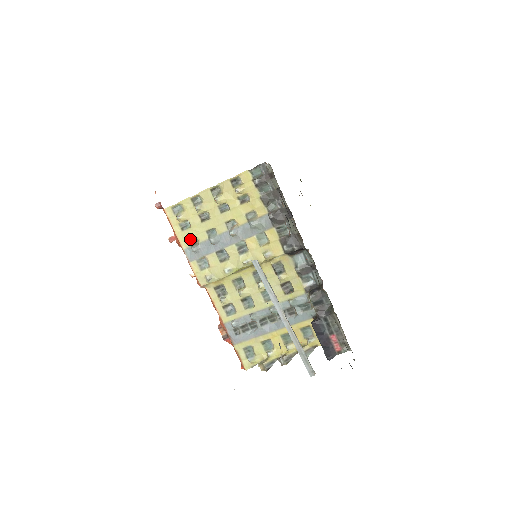
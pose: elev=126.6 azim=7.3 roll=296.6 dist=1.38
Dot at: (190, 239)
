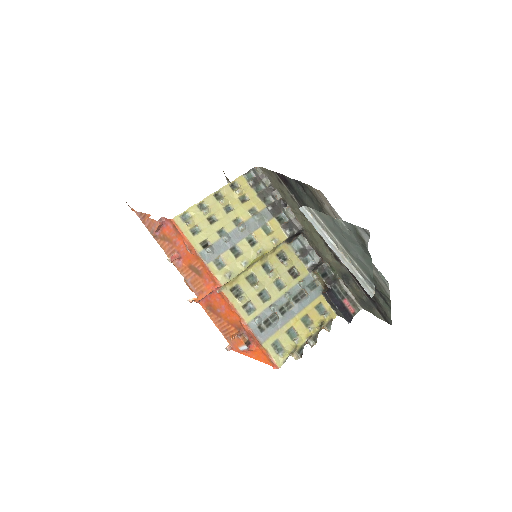
Dot at: (203, 242)
